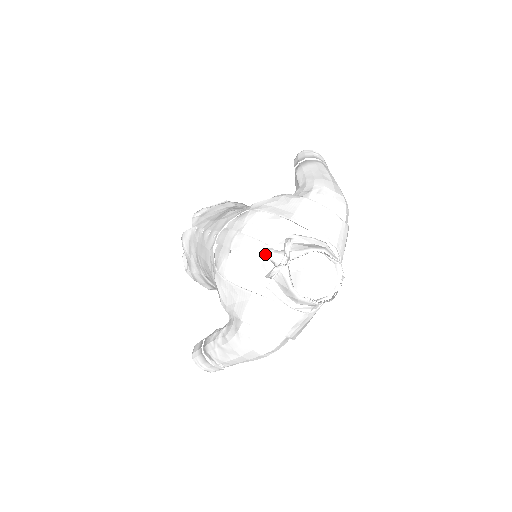
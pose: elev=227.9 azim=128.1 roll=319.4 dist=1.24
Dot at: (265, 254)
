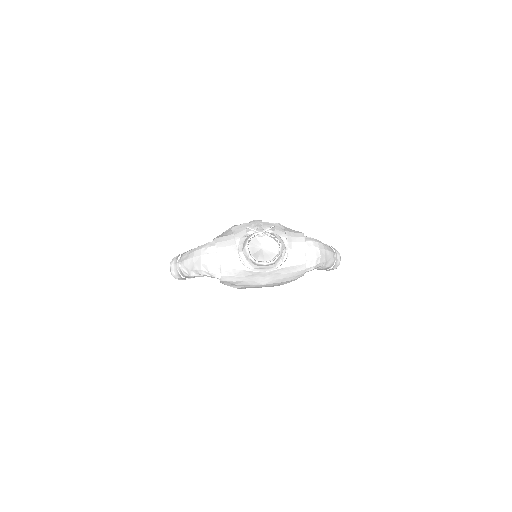
Dot at: (258, 227)
